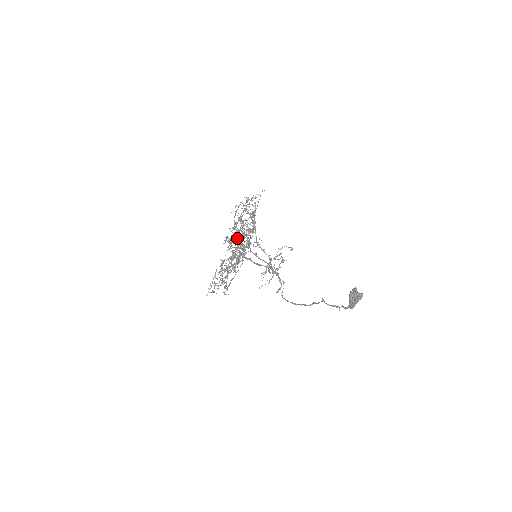
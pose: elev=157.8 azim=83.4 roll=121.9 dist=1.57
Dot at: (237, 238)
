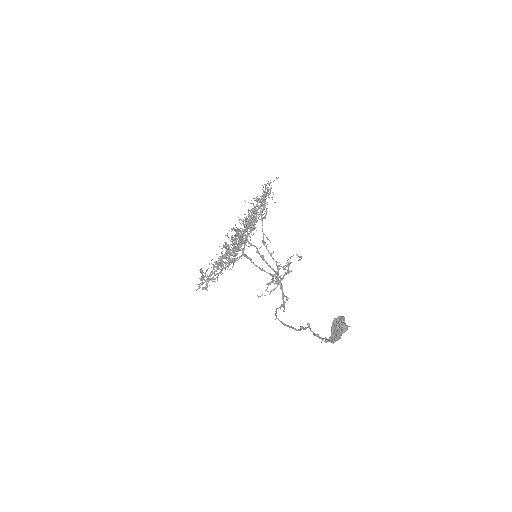
Dot at: (243, 231)
